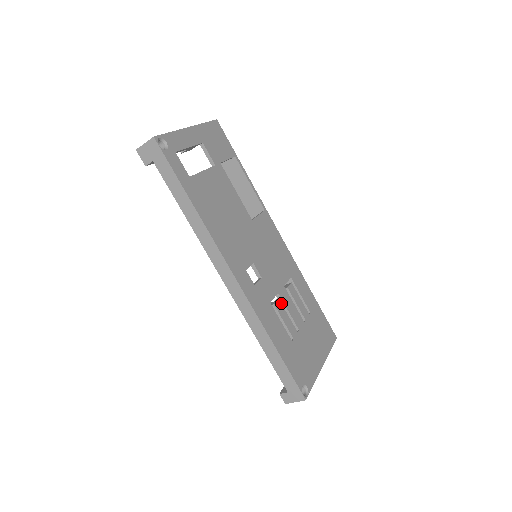
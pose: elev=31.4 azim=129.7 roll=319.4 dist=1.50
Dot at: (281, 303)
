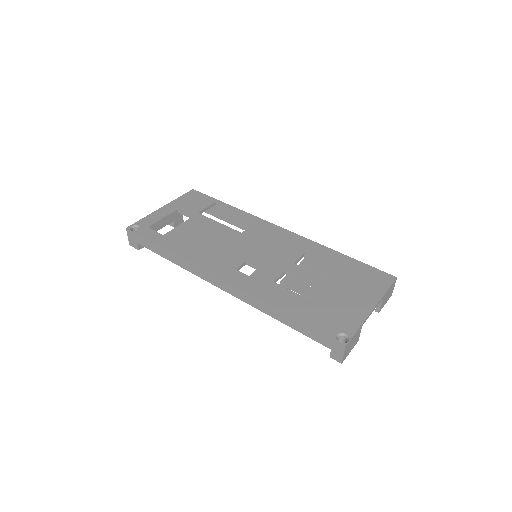
Dot at: (291, 277)
